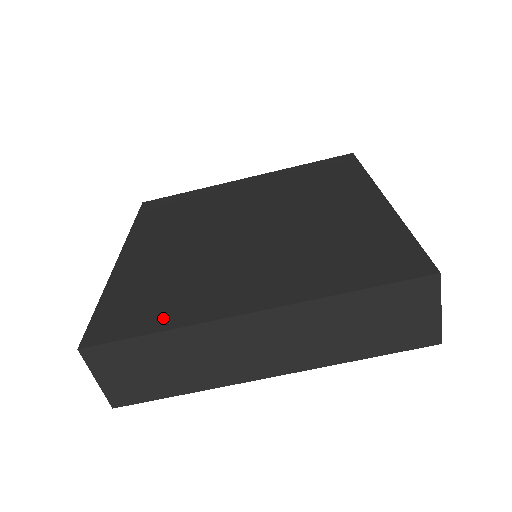
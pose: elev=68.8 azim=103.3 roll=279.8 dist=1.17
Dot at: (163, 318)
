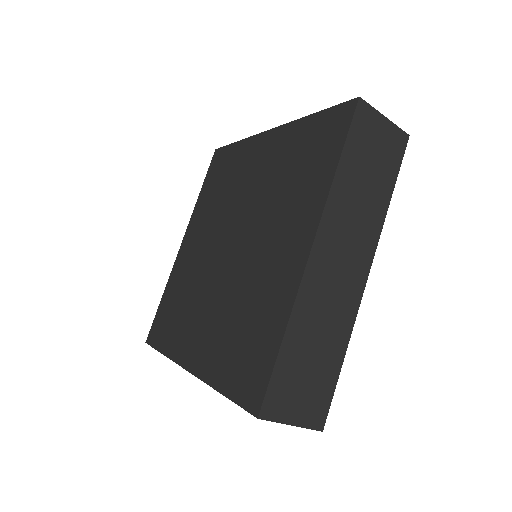
Dot at: (272, 330)
